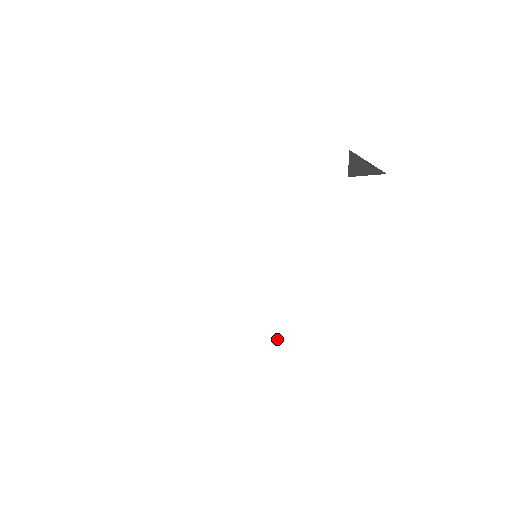
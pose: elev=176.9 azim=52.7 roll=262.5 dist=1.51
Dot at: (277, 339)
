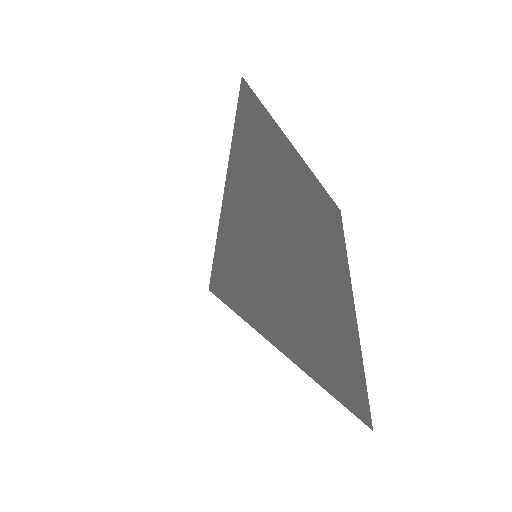
Dot at: occluded
